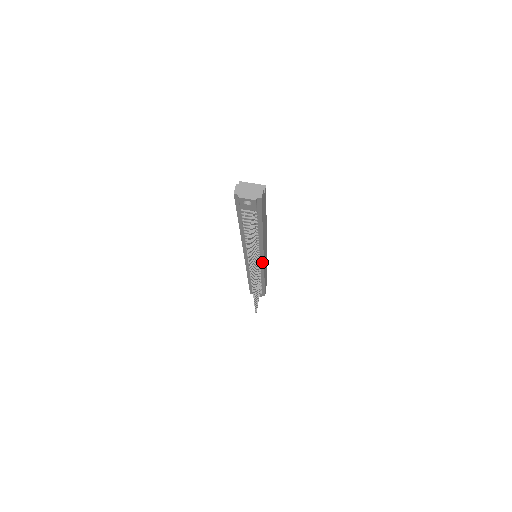
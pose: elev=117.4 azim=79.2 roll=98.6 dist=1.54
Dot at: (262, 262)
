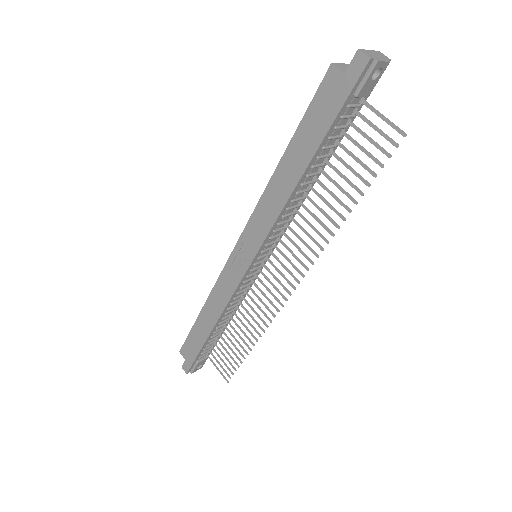
Dot at: (266, 260)
